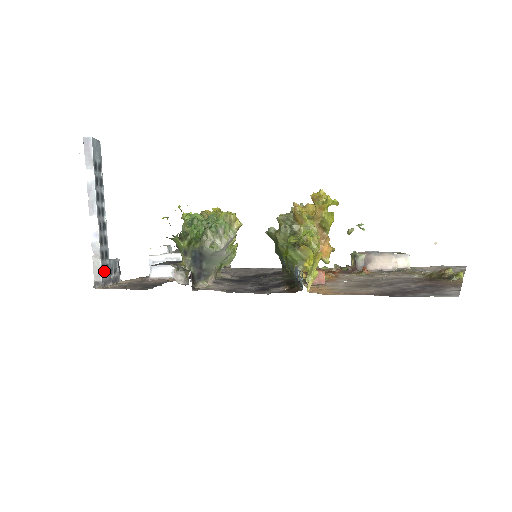
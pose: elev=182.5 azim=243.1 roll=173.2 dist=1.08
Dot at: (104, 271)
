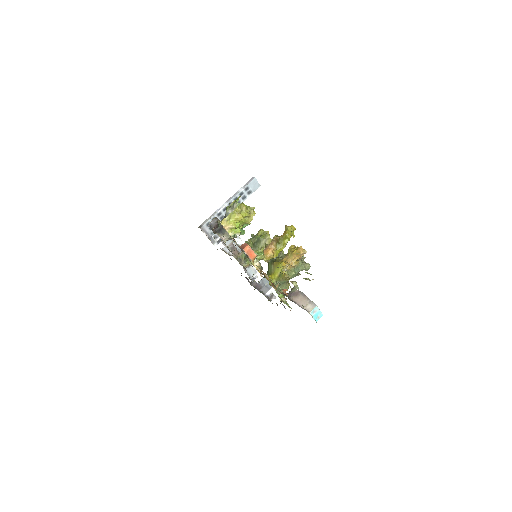
Dot at: occluded
